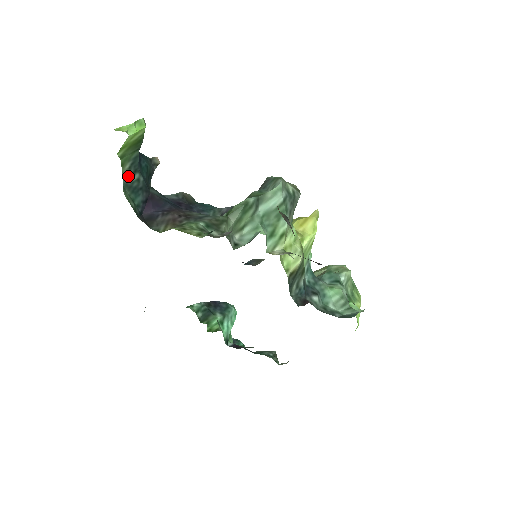
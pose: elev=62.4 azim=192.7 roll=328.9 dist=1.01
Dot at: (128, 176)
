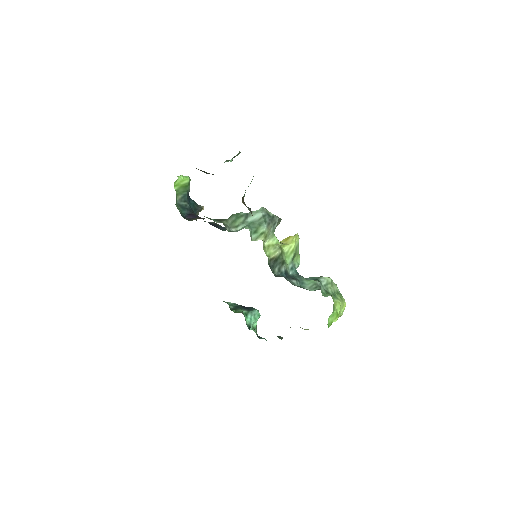
Dot at: (180, 201)
